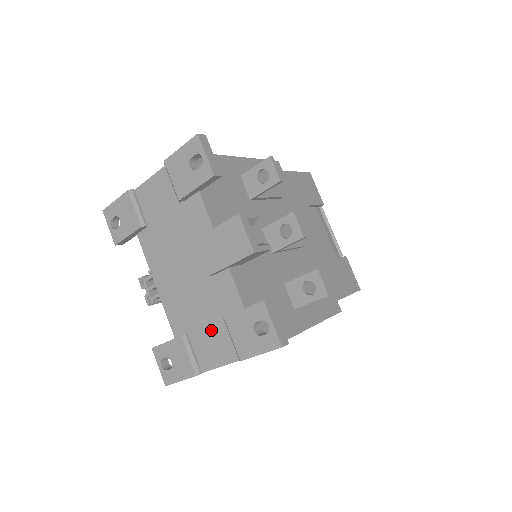
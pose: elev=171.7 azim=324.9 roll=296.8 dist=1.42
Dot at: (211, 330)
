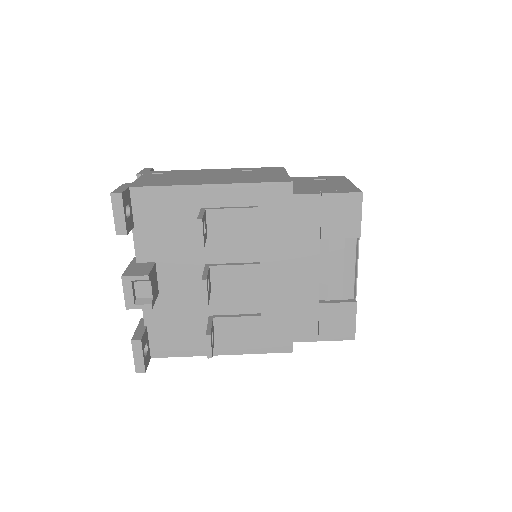
Dot at: occluded
